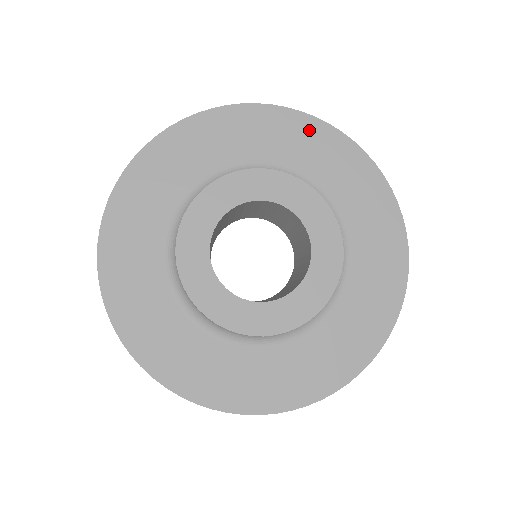
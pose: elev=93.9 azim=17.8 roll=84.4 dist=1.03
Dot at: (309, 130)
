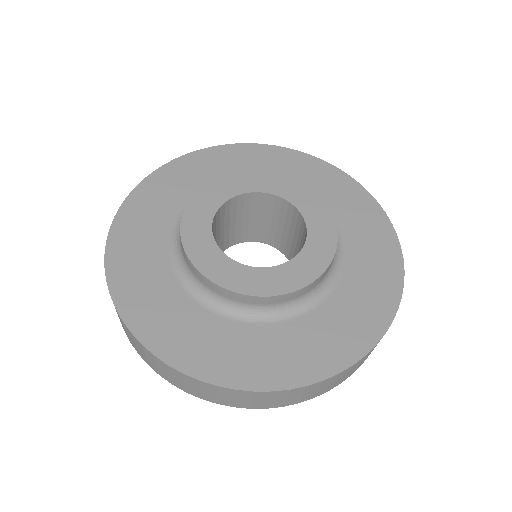
Dot at: (259, 152)
